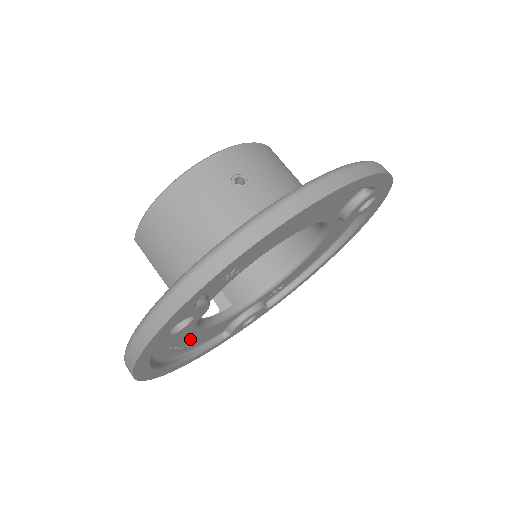
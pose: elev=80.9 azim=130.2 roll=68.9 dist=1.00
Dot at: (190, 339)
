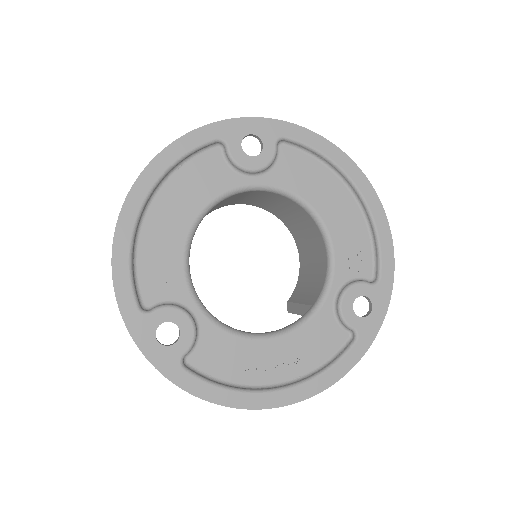
Dot at: (272, 354)
